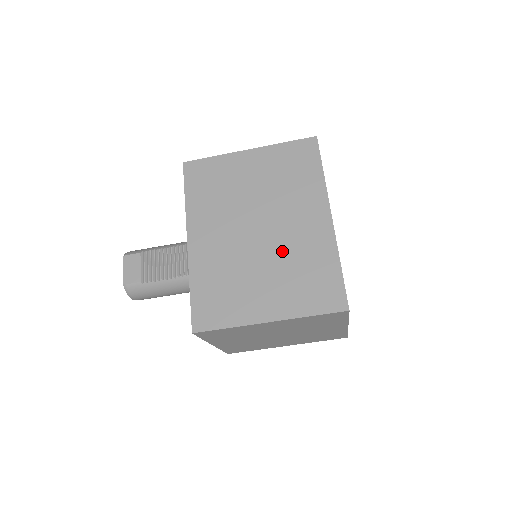
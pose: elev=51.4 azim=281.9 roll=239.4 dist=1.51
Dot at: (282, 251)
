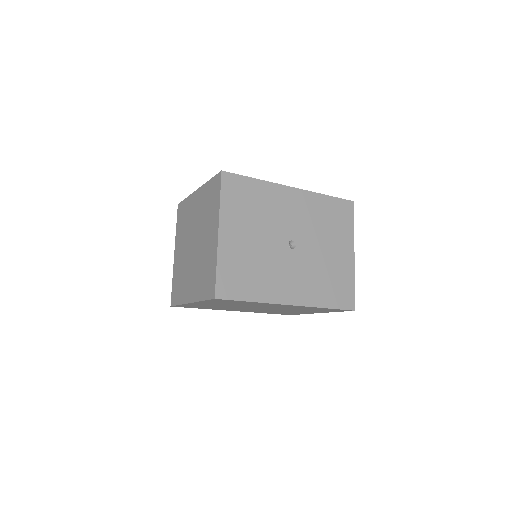
Dot at: (286, 309)
